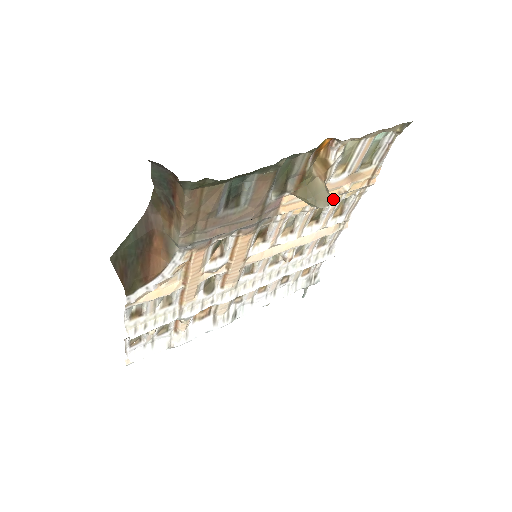
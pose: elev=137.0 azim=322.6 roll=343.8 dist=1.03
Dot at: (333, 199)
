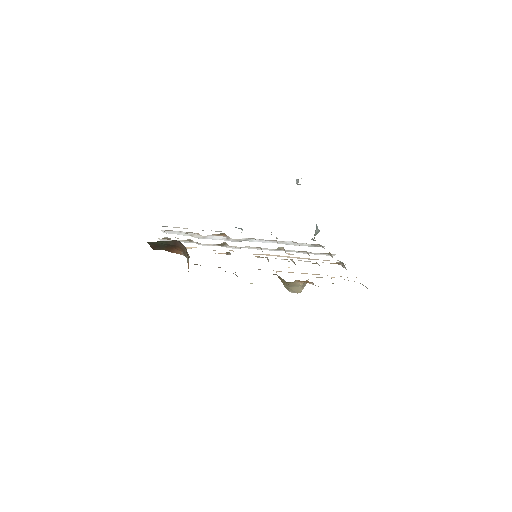
Dot at: occluded
